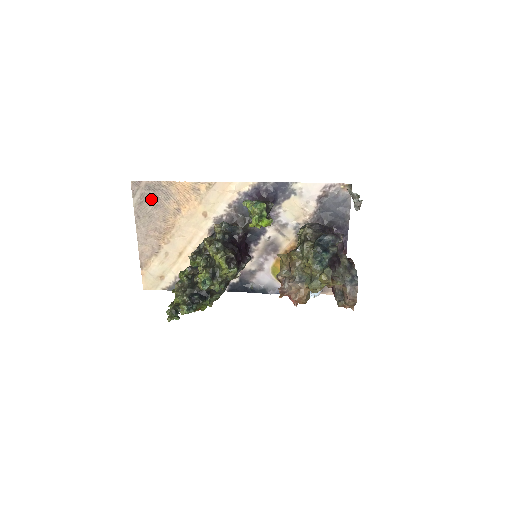
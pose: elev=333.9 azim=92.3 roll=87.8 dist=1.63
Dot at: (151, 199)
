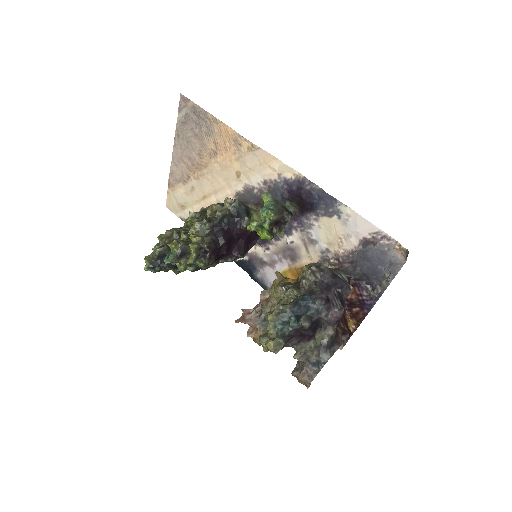
Dot at: (194, 125)
